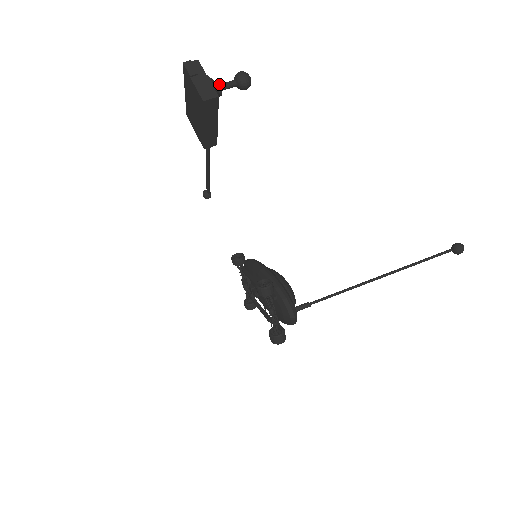
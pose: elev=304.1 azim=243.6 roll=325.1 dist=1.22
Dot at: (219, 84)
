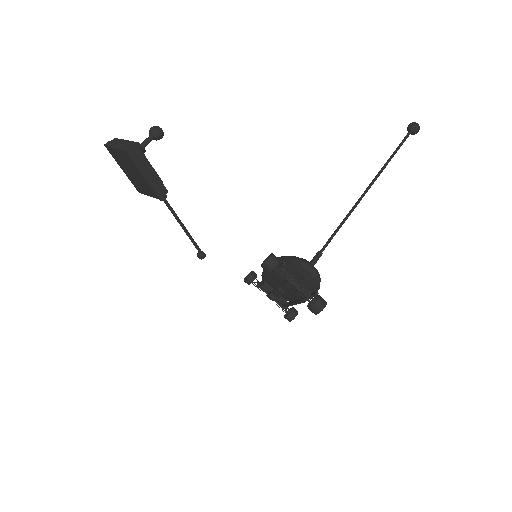
Dot at: (138, 142)
